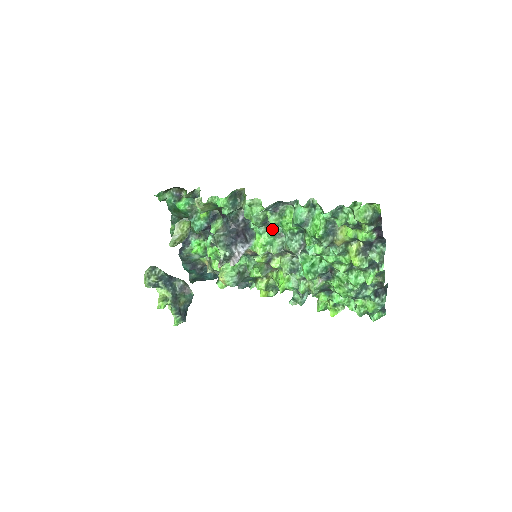
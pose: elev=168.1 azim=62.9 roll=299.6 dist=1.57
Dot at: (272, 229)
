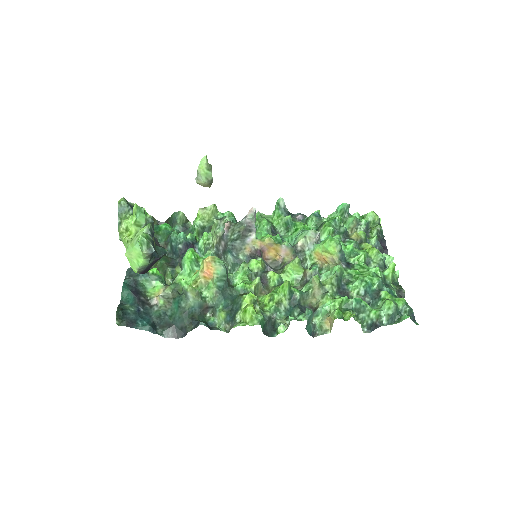
Dot at: occluded
